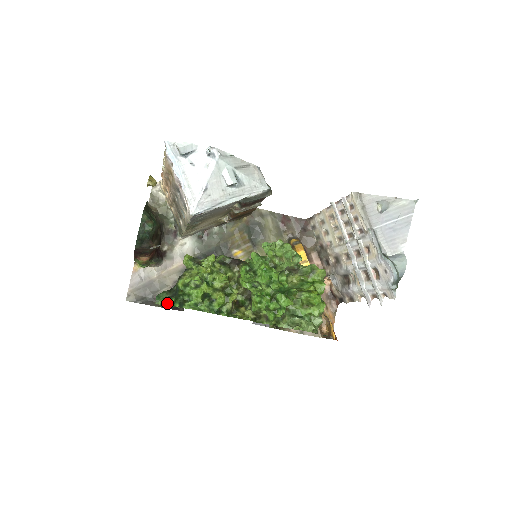
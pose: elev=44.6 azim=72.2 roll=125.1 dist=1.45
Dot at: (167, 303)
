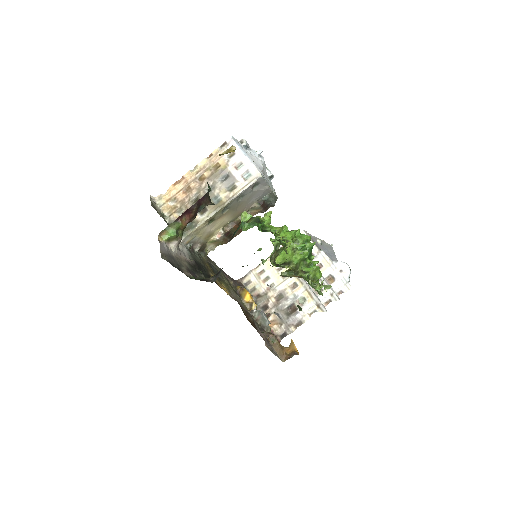
Dot at: (257, 224)
